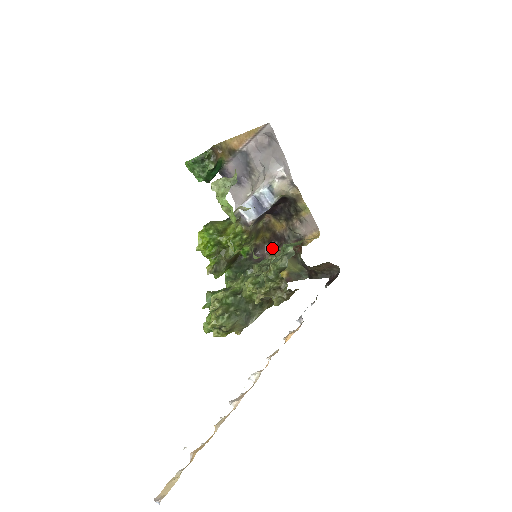
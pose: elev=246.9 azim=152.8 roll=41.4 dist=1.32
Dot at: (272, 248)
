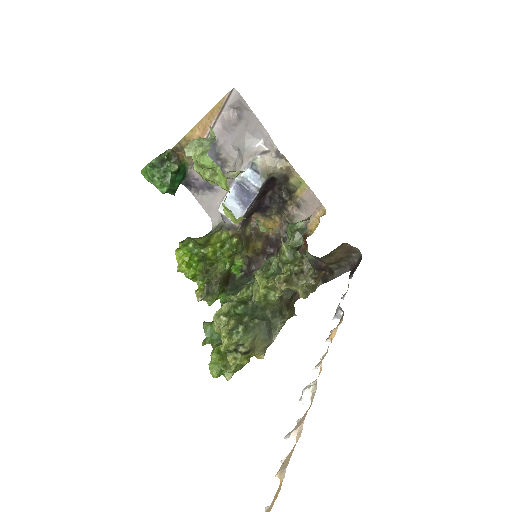
Dot at: (269, 257)
